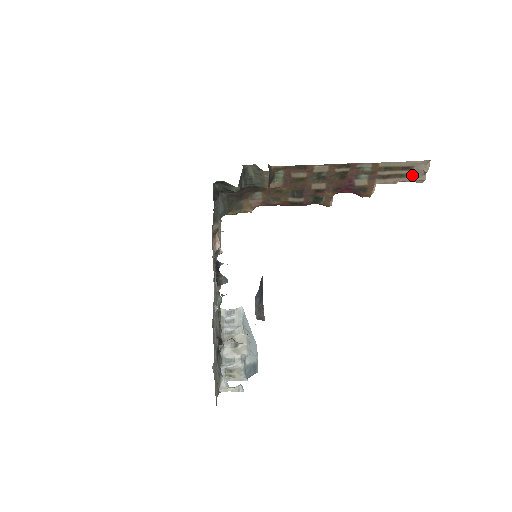
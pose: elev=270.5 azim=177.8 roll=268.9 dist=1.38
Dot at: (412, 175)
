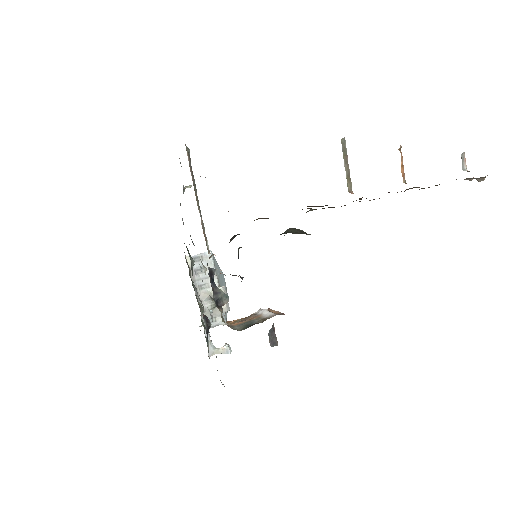
Dot at: occluded
